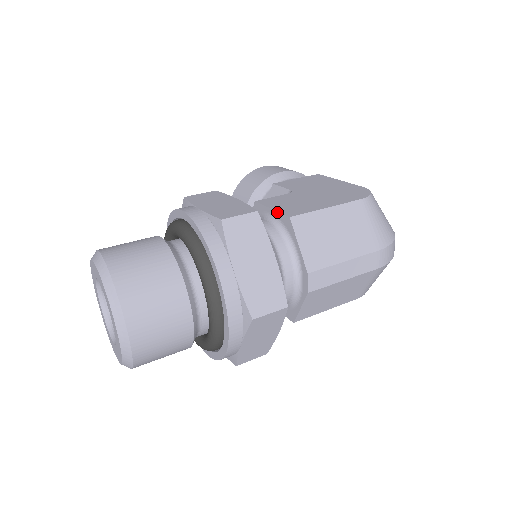
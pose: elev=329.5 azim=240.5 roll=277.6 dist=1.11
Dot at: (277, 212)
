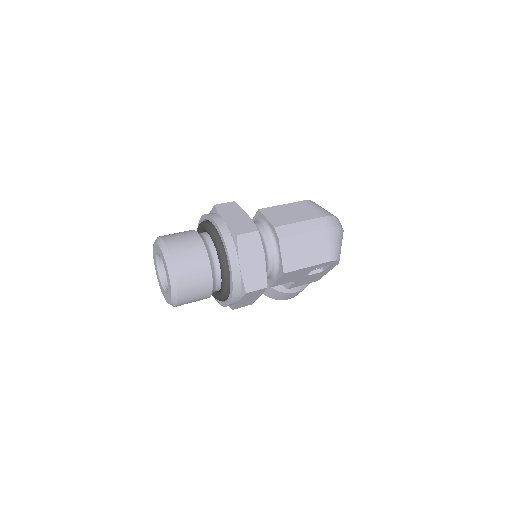
Dot at: (255, 216)
